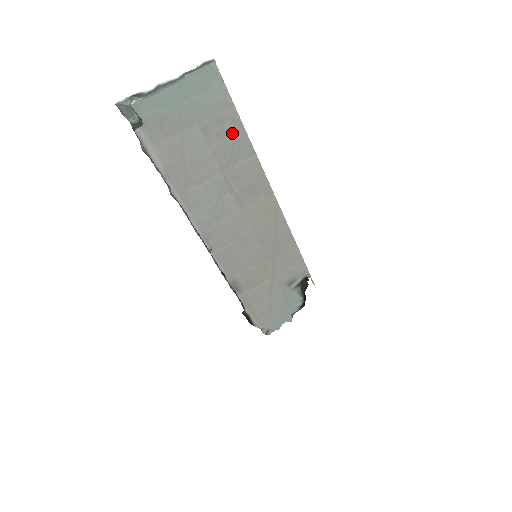
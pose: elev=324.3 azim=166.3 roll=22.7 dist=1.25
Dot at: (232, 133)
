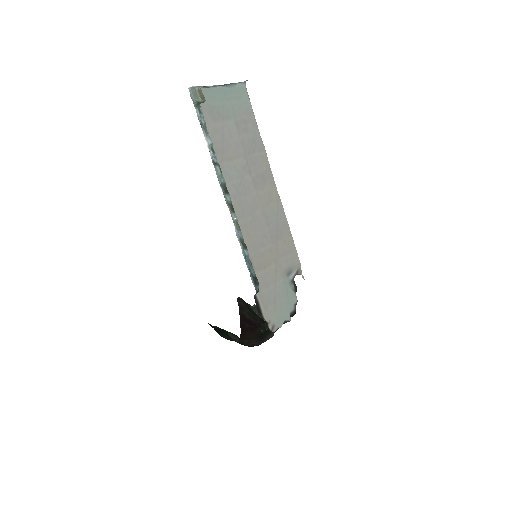
Dot at: (252, 132)
